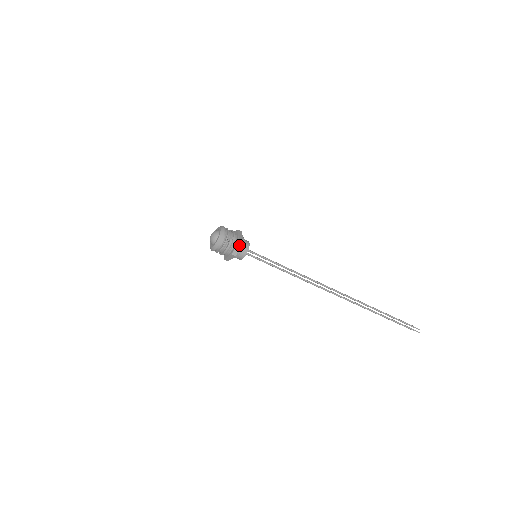
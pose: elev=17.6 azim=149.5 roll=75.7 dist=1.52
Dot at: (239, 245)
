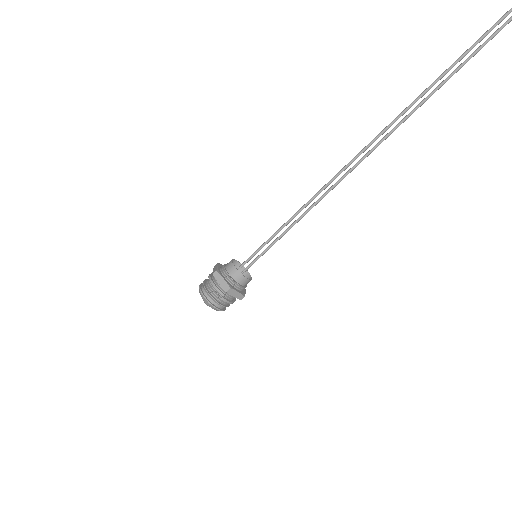
Dot at: (233, 292)
